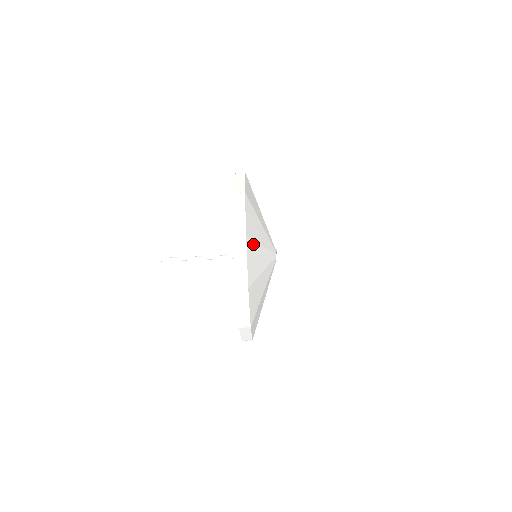
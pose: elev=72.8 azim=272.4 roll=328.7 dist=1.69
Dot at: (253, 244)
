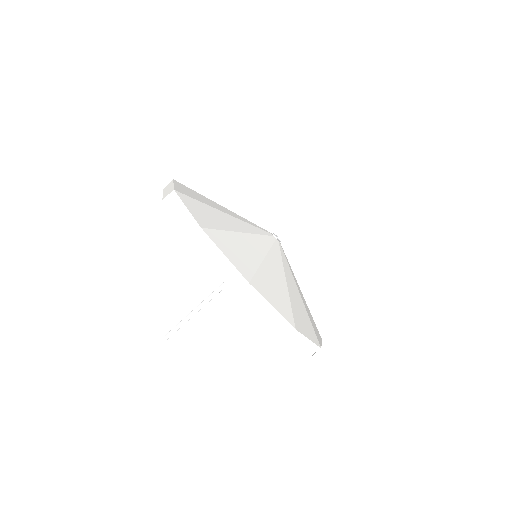
Dot at: (293, 310)
